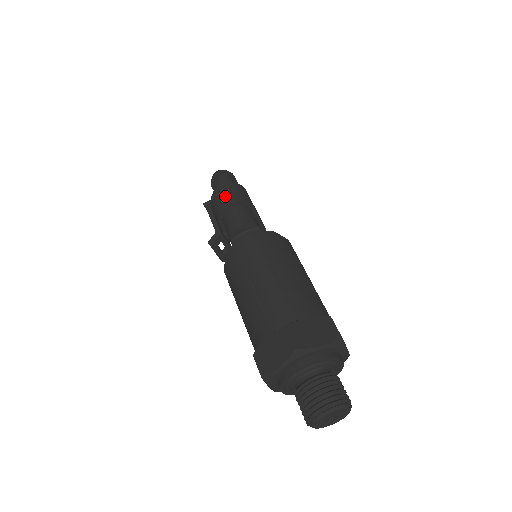
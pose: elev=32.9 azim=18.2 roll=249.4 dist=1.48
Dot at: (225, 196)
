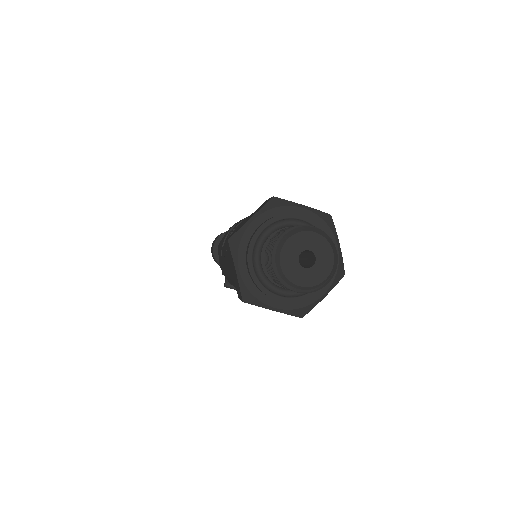
Dot at: (212, 246)
